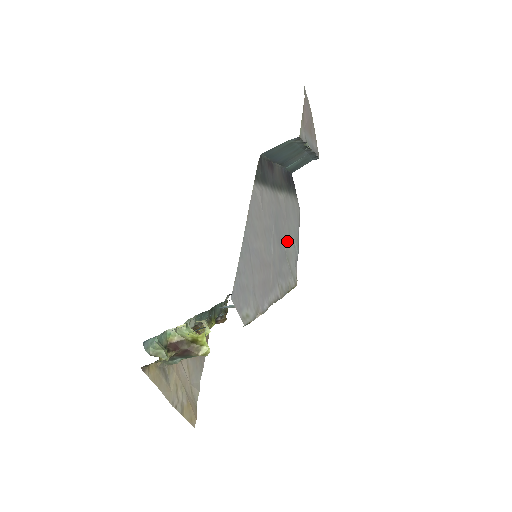
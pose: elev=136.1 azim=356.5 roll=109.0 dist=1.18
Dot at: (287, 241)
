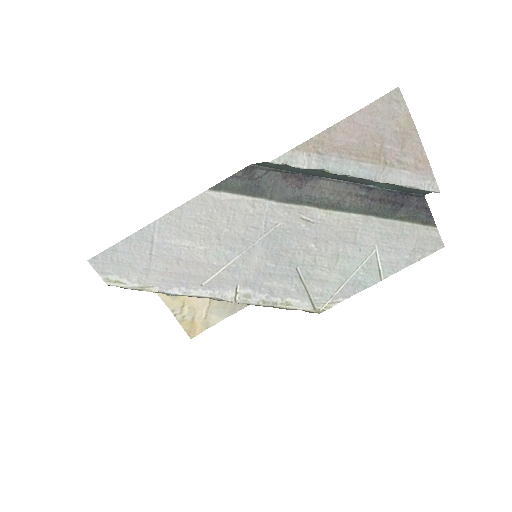
Dot at: (316, 264)
